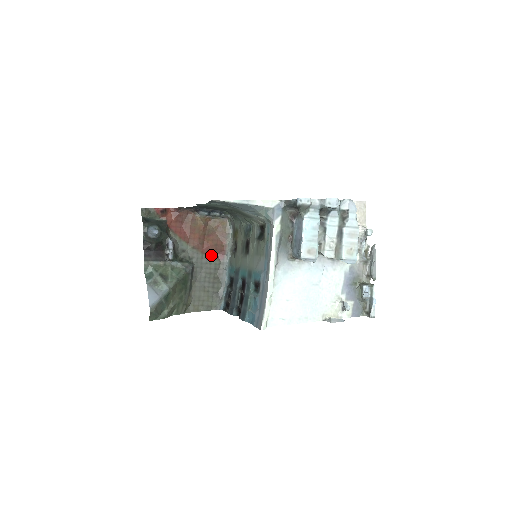
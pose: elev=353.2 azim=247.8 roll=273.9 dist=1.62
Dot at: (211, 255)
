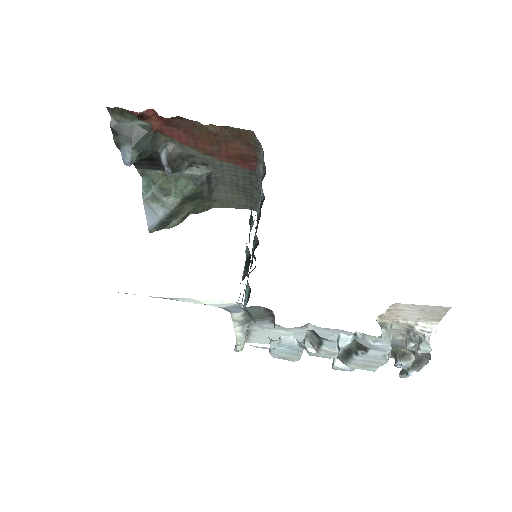
Dot at: (235, 163)
